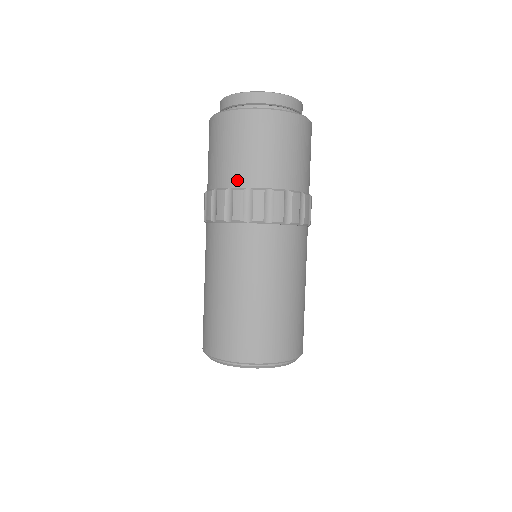
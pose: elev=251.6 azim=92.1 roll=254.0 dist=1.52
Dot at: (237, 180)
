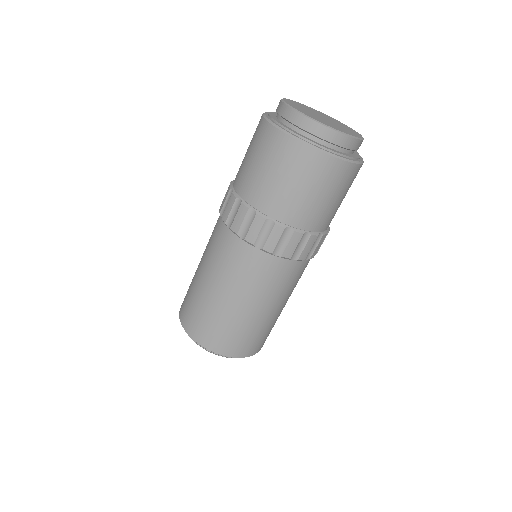
Dot at: (264, 205)
